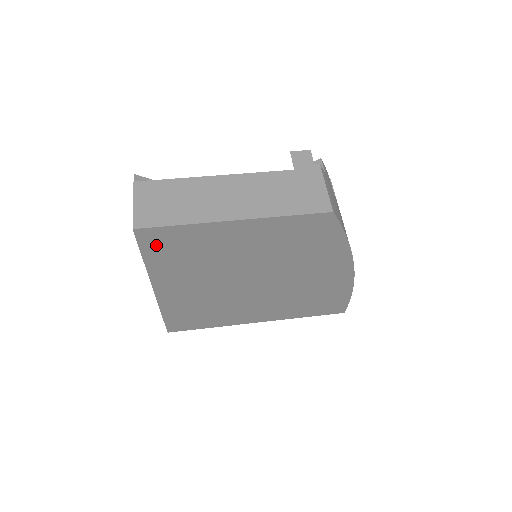
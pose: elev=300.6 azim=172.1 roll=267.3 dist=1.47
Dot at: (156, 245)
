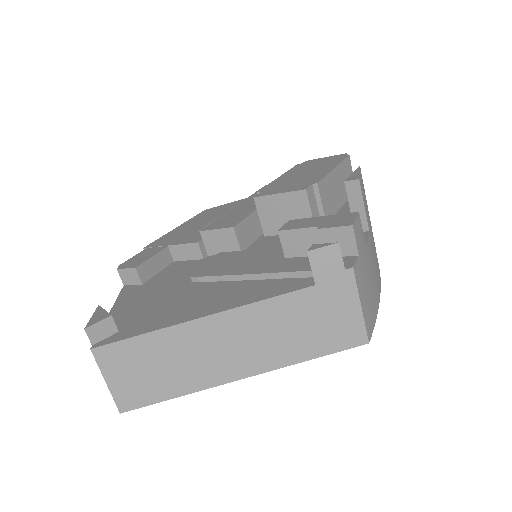
Dot at: occluded
